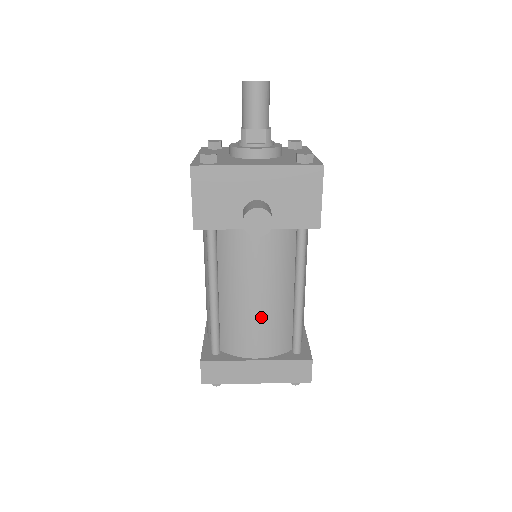
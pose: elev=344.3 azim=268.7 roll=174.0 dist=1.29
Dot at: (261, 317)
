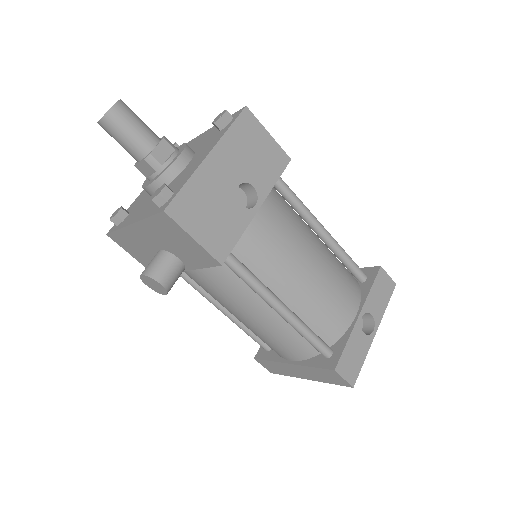
Dot at: (262, 332)
